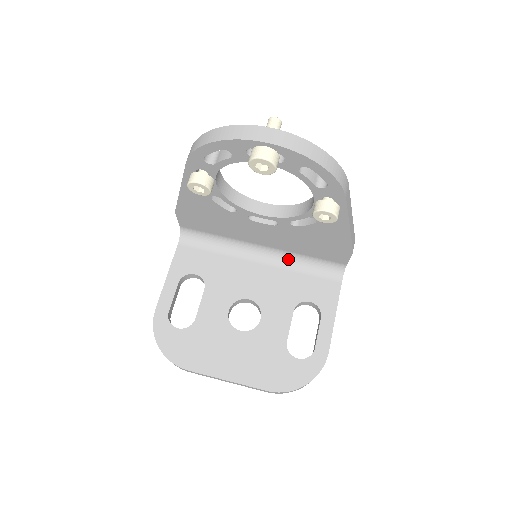
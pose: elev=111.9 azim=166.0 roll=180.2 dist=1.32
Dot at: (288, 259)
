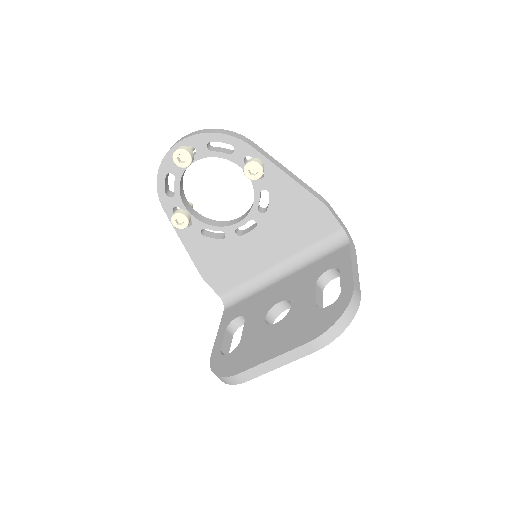
Dot at: (301, 261)
